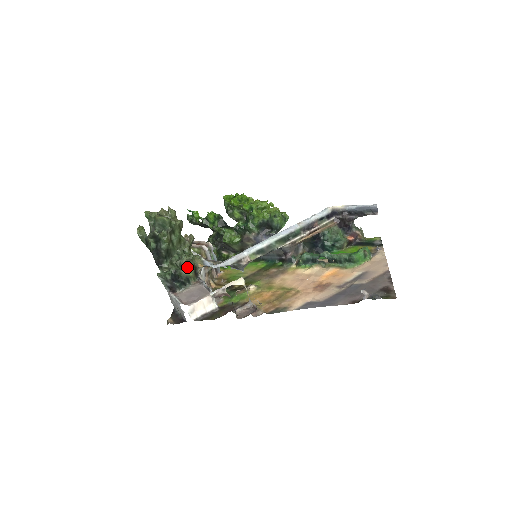
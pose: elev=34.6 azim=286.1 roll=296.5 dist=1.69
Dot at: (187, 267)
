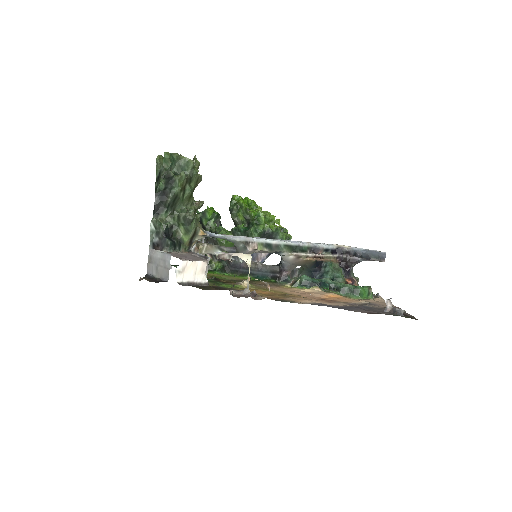
Dot at: (189, 226)
